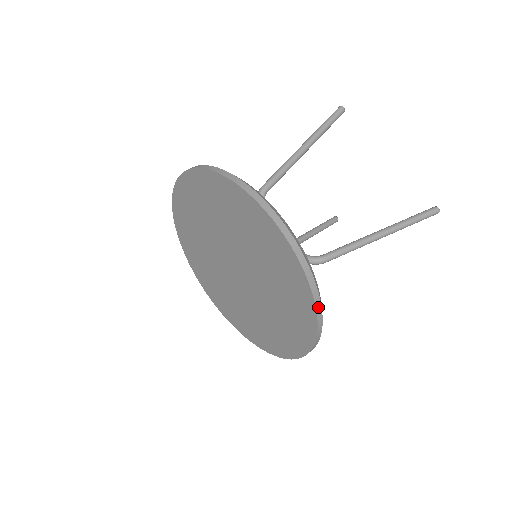
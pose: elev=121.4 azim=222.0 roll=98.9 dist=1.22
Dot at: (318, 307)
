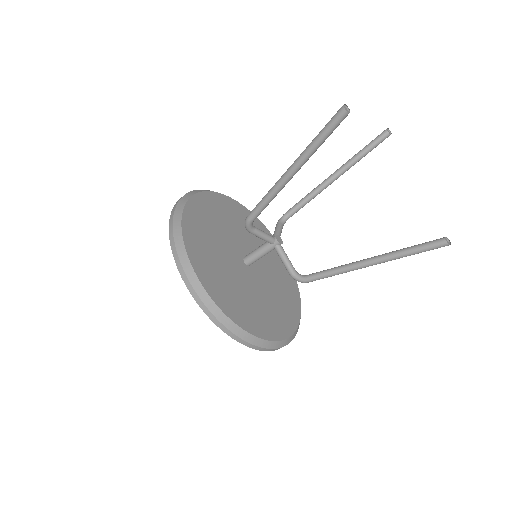
Dot at: (276, 349)
